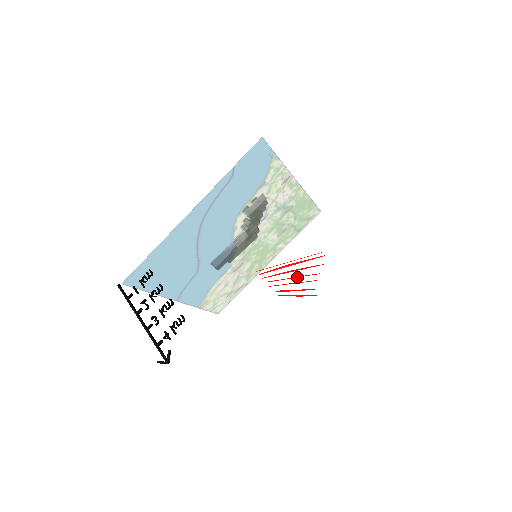
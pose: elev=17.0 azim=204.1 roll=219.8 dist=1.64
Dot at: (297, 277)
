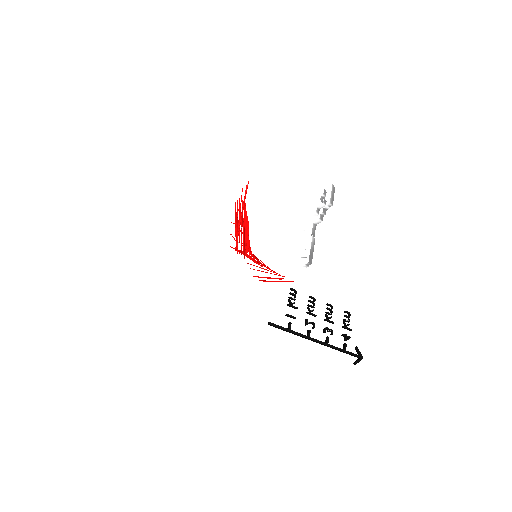
Dot at: (260, 267)
